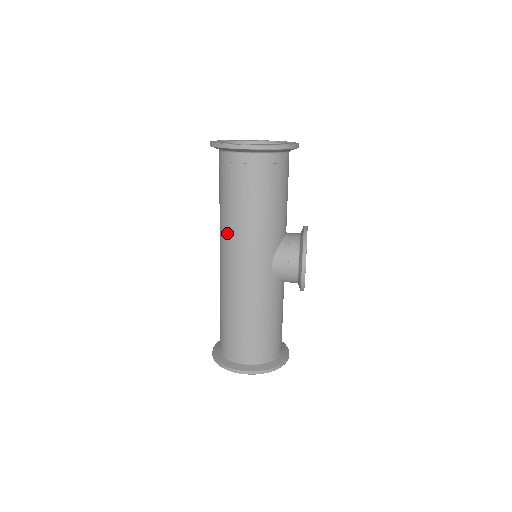
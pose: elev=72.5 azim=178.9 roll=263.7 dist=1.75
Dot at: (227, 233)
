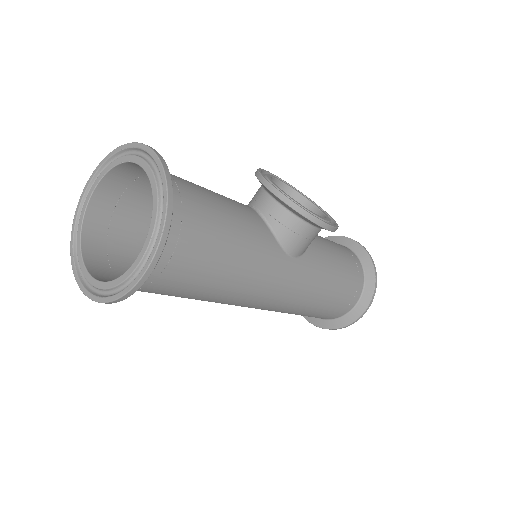
Dot at: (225, 303)
